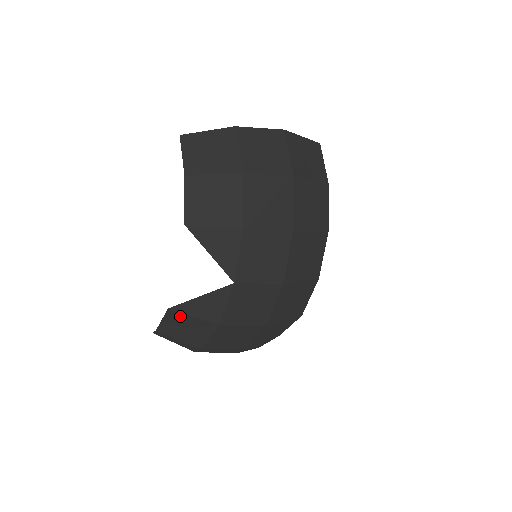
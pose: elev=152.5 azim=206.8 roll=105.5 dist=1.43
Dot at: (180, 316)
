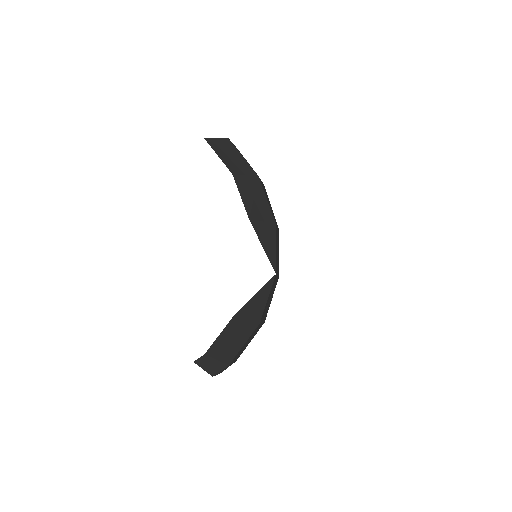
Dot at: (238, 322)
